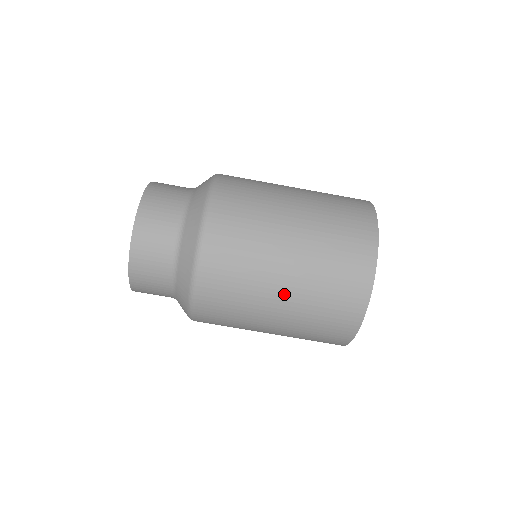
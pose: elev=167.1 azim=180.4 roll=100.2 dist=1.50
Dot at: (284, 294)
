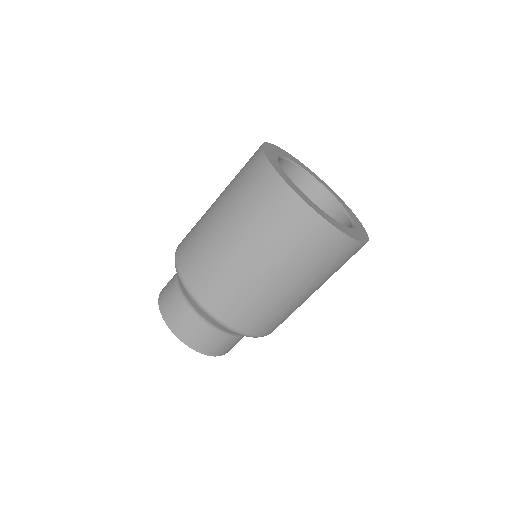
Dot at: (266, 269)
